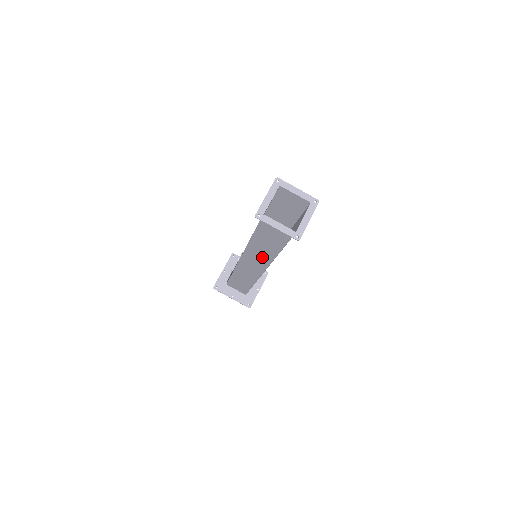
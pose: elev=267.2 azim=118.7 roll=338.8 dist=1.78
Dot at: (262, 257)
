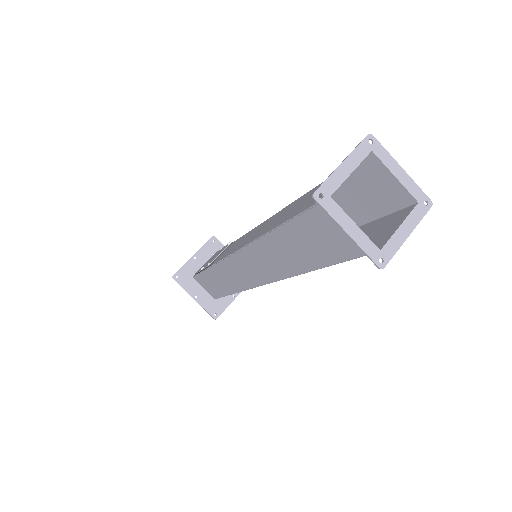
Dot at: (274, 265)
